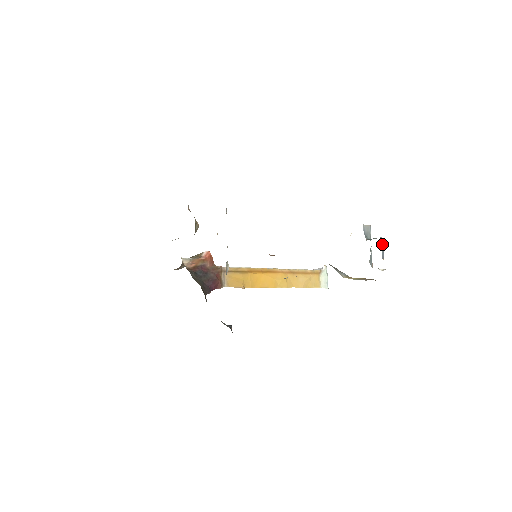
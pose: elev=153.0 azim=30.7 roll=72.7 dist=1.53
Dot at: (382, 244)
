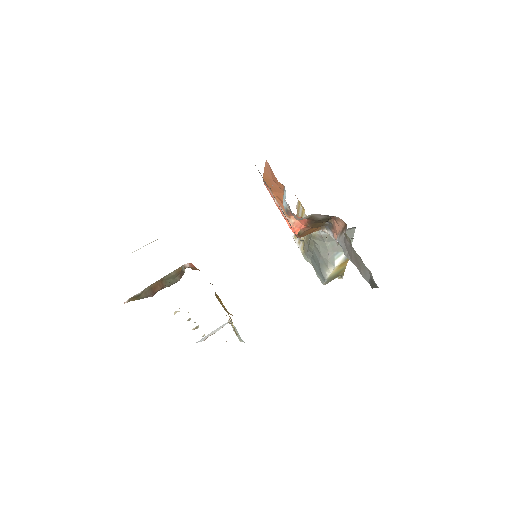
Dot at: occluded
